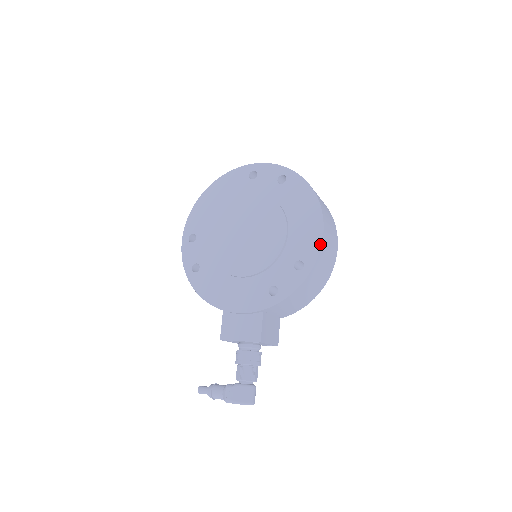
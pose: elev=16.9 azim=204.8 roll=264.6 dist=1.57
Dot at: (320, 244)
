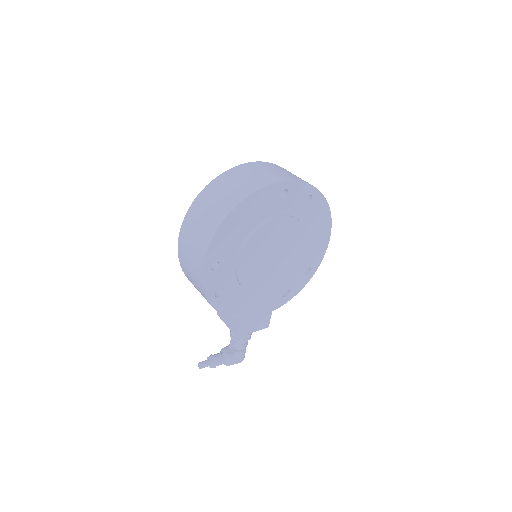
Dot at: occluded
